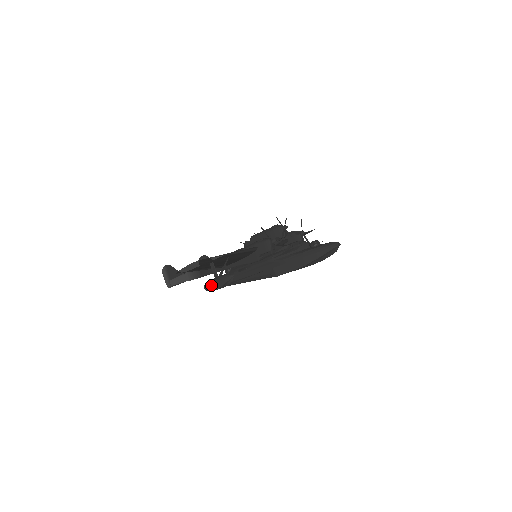
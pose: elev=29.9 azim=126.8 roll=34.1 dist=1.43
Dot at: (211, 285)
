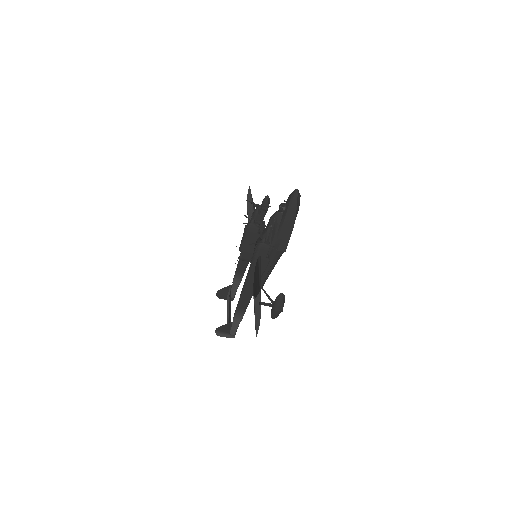
Dot at: (276, 313)
